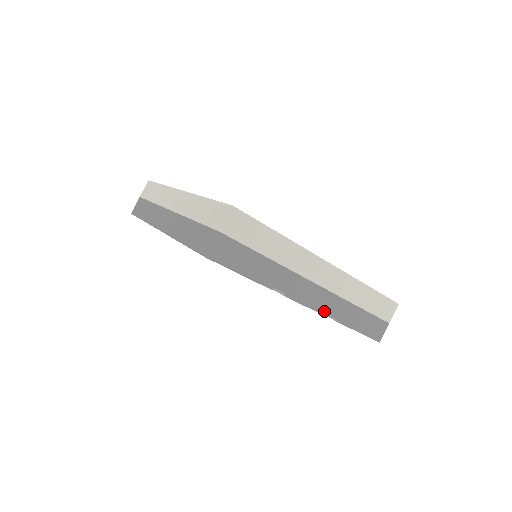
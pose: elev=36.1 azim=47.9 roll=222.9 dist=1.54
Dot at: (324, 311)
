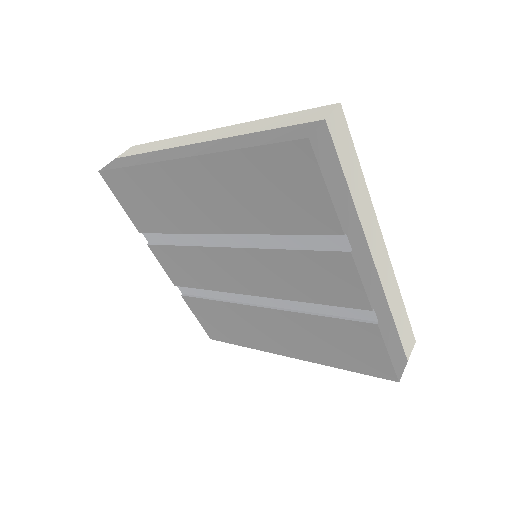
Dot at: (372, 302)
